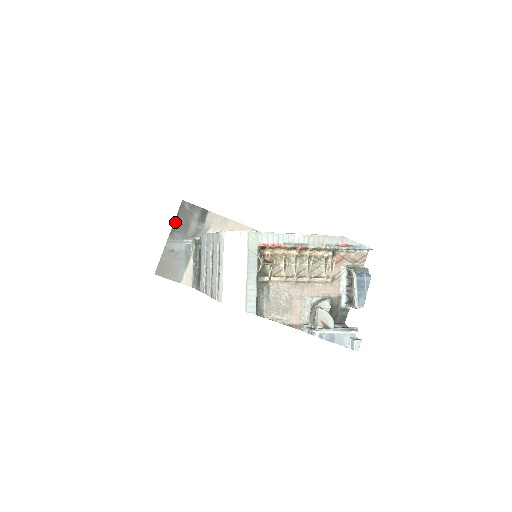
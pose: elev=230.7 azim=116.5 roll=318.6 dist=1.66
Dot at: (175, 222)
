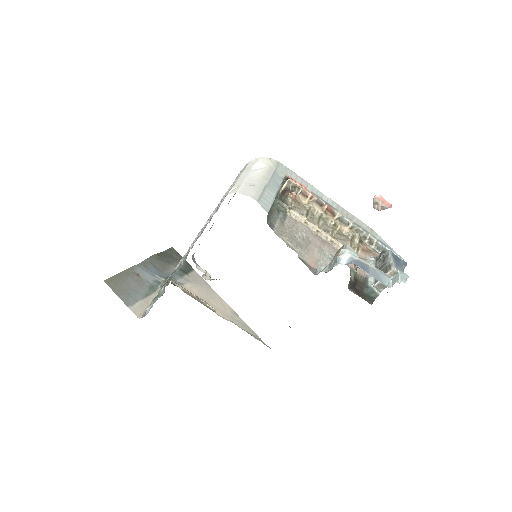
Dot at: (156, 255)
